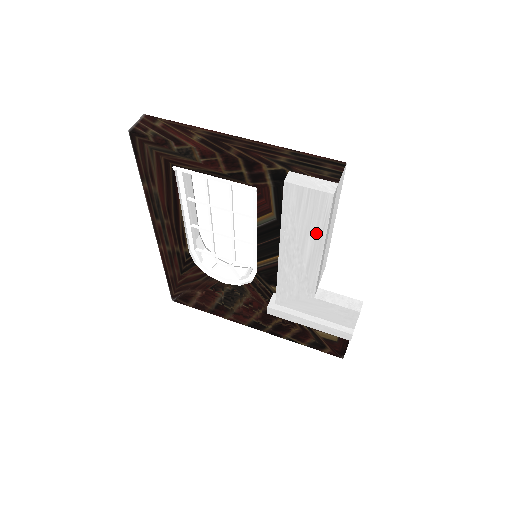
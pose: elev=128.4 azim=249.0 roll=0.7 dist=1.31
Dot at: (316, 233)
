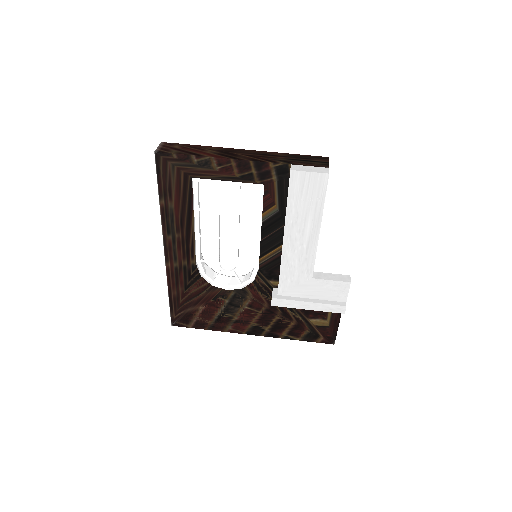
Dot at: (315, 212)
